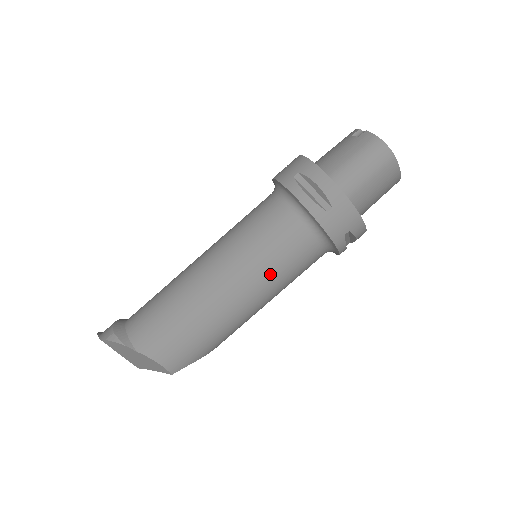
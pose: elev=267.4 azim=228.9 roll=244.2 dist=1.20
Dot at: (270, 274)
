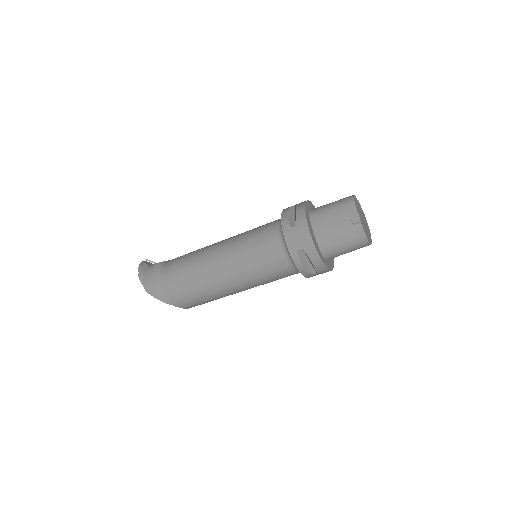
Dot at: occluded
